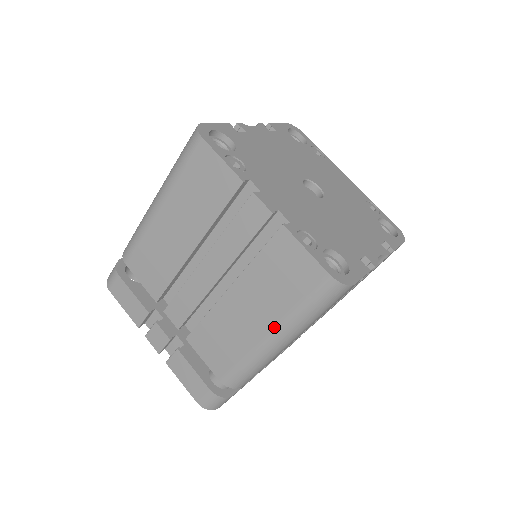
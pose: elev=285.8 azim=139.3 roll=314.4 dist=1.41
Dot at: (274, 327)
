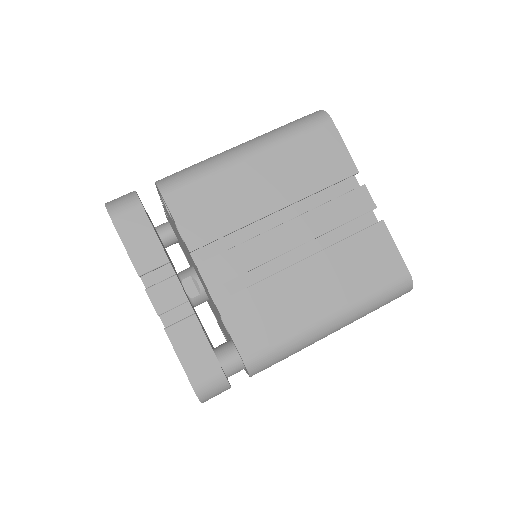
Dot at: (340, 309)
